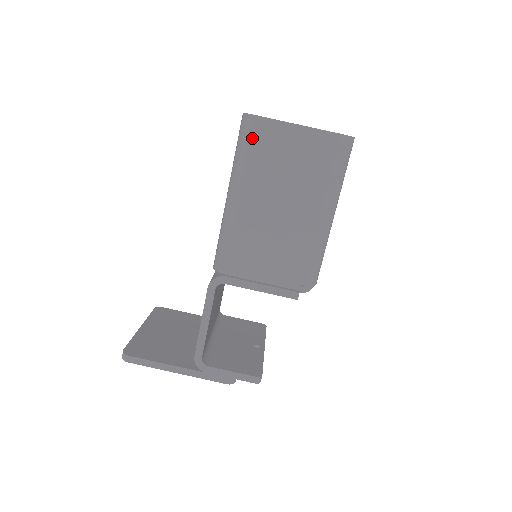
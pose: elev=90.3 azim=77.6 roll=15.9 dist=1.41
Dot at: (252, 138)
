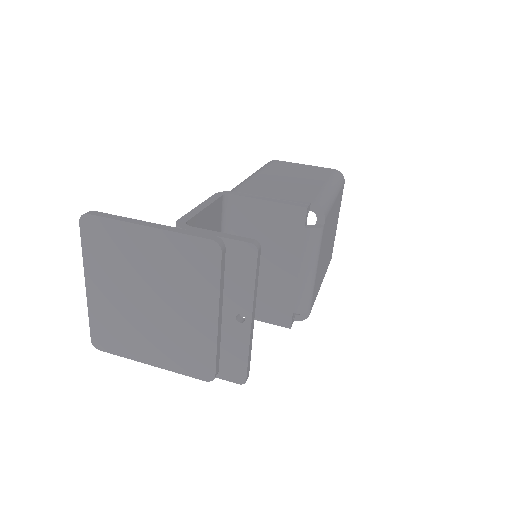
Dot at: (271, 163)
